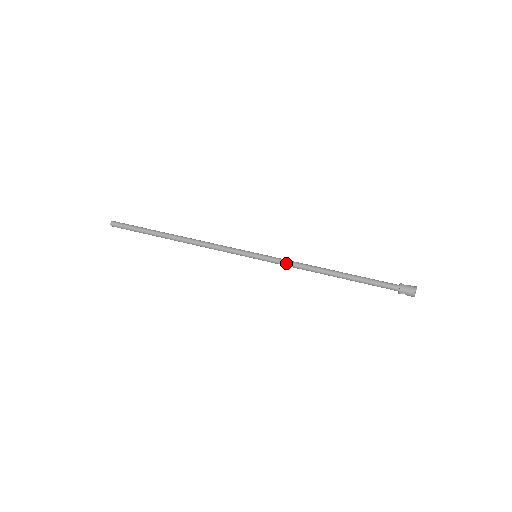
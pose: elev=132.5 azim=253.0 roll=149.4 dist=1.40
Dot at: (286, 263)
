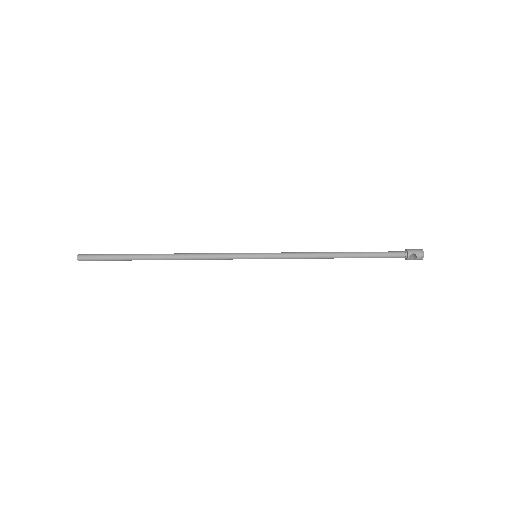
Dot at: (290, 253)
